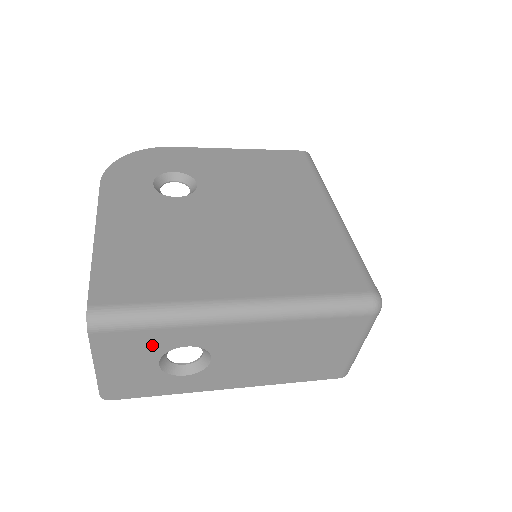
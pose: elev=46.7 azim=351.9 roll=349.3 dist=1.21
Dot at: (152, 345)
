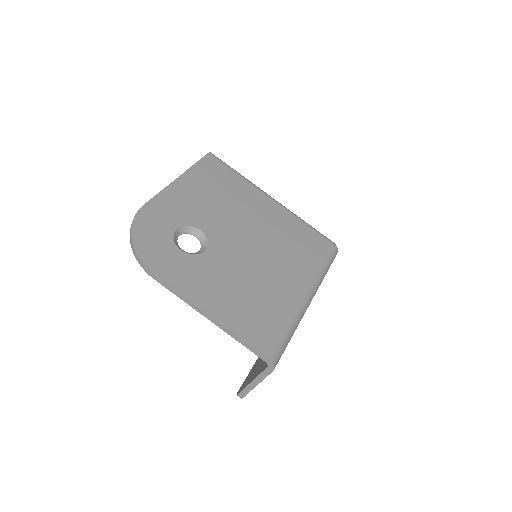
Dot at: occluded
